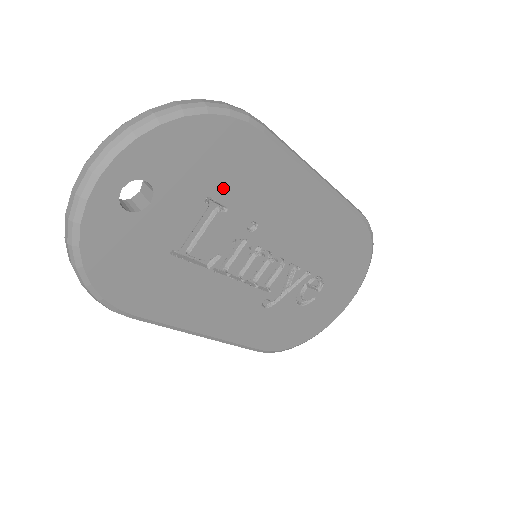
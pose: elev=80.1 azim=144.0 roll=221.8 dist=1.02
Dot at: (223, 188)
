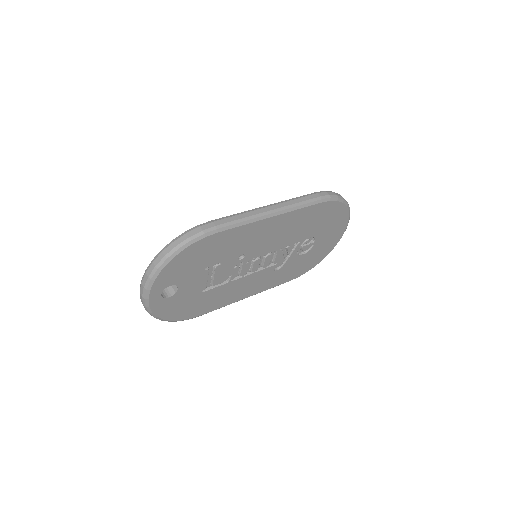
Dot at: (211, 260)
